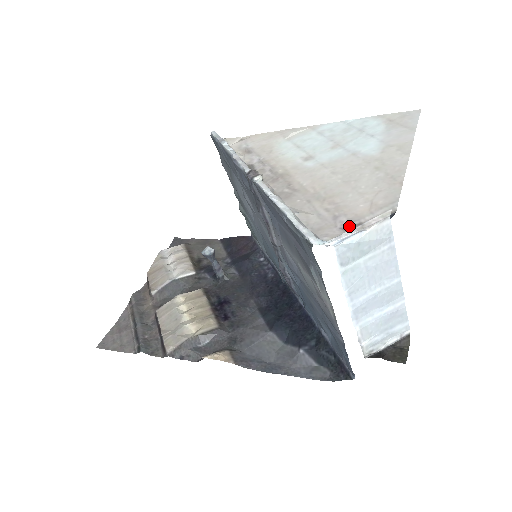
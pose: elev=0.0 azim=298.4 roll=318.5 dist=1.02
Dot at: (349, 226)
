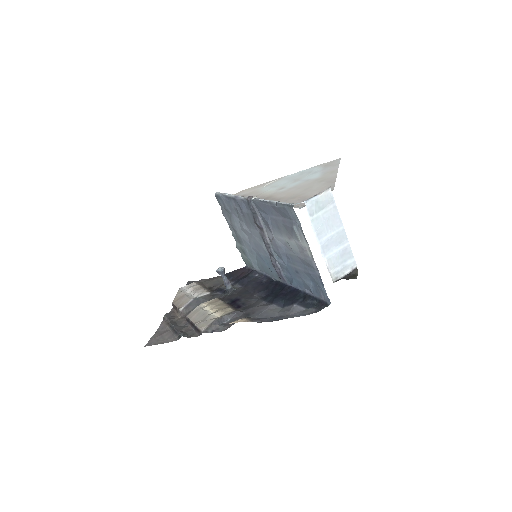
Dot at: occluded
